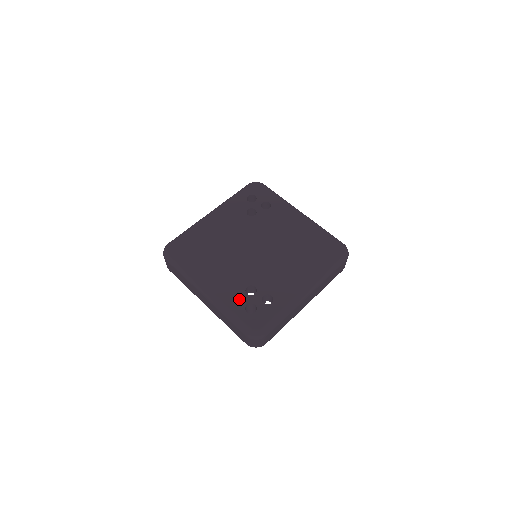
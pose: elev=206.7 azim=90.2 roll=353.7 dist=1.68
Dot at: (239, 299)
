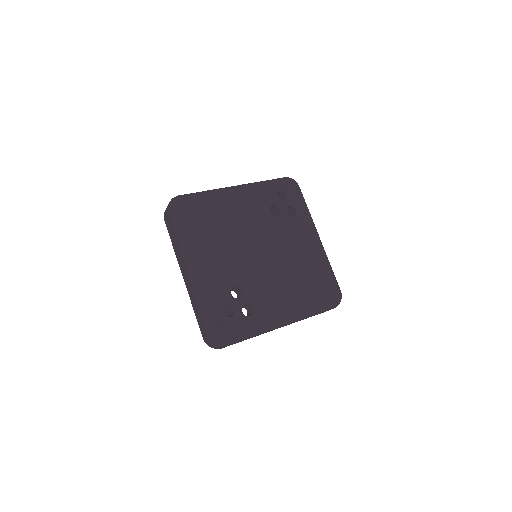
Dot at: (222, 295)
